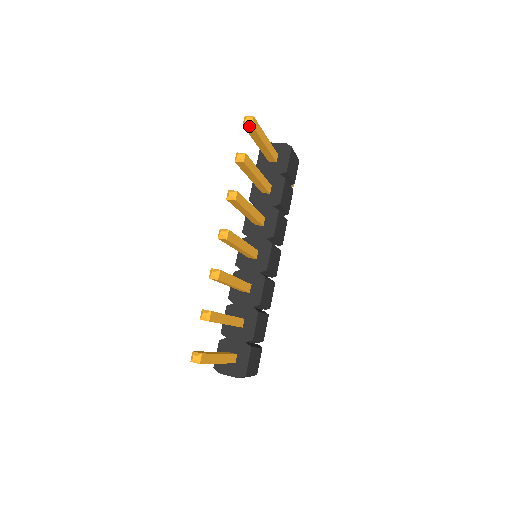
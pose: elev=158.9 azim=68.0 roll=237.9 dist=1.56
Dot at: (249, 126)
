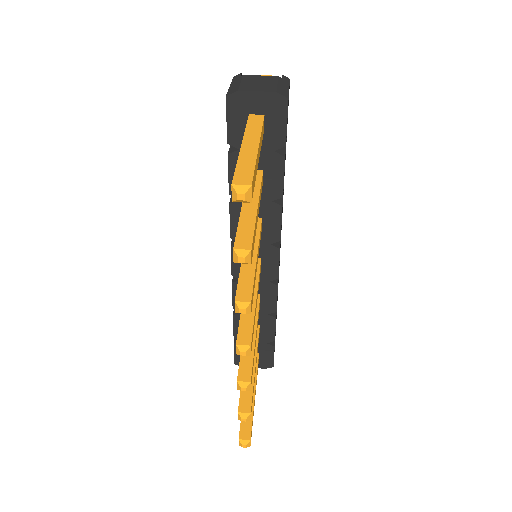
Dot at: (244, 199)
